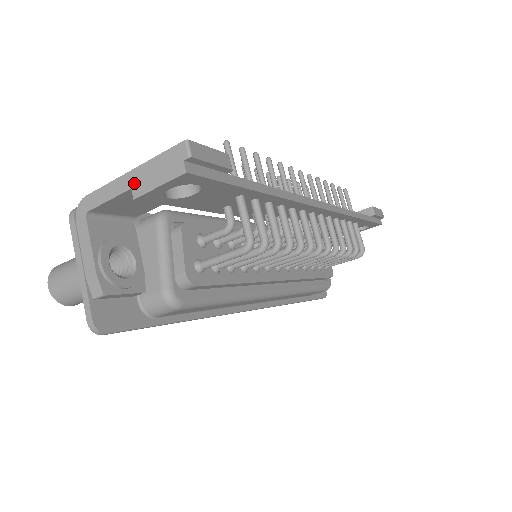
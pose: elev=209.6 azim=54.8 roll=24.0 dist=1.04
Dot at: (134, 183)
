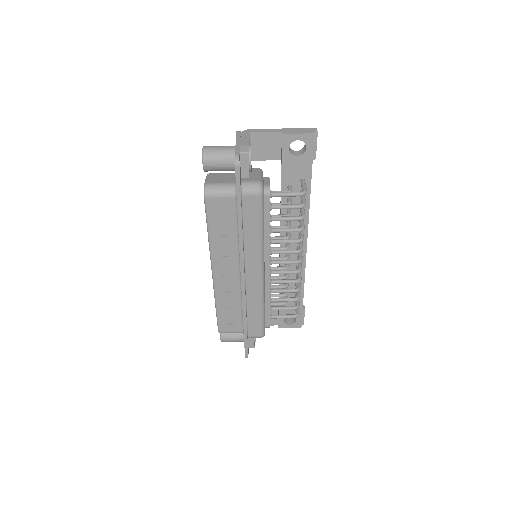
Dot at: (284, 131)
